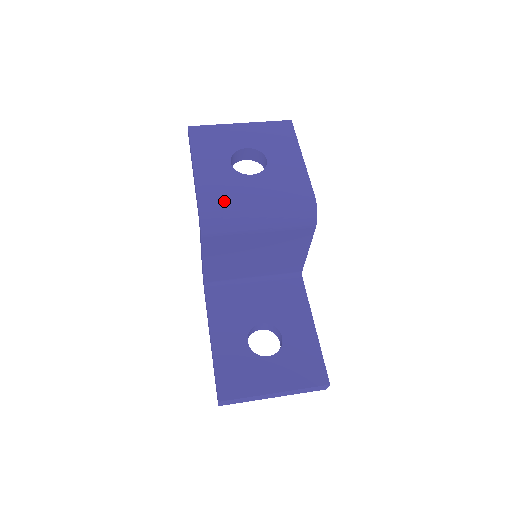
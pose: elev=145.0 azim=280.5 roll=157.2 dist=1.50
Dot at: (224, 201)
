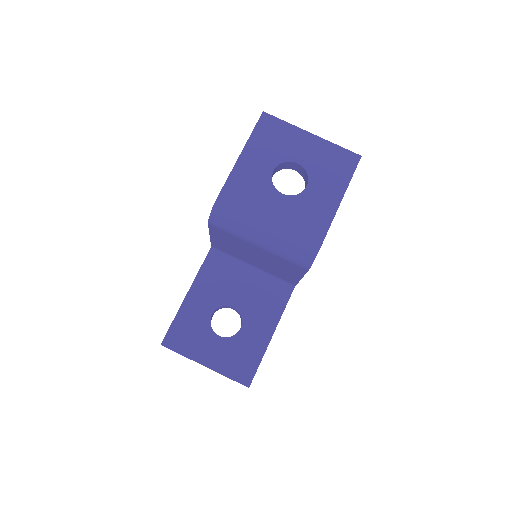
Dot at: (241, 206)
